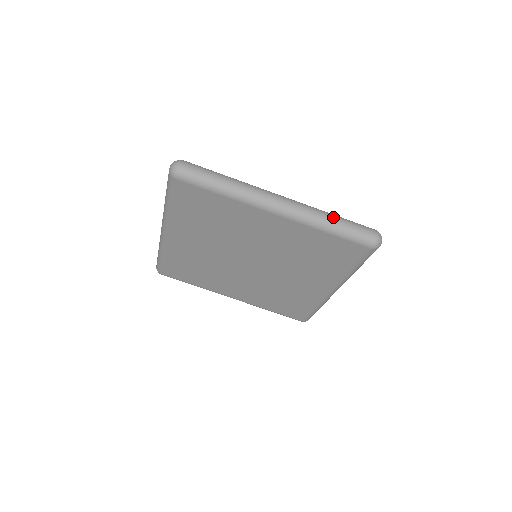
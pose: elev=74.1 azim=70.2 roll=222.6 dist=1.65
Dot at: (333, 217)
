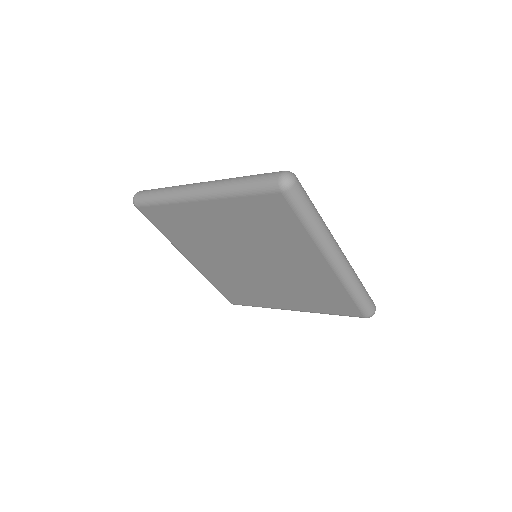
Dot at: (361, 284)
